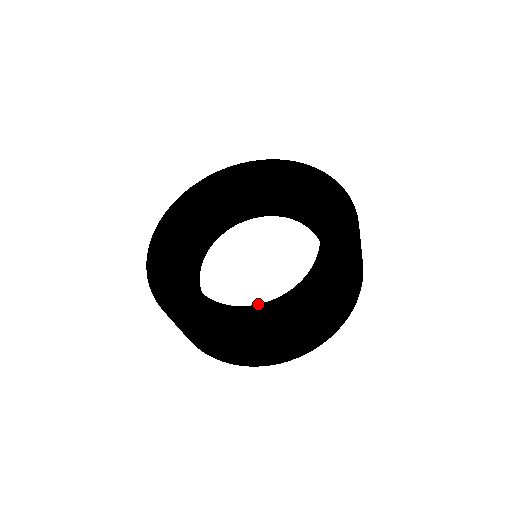
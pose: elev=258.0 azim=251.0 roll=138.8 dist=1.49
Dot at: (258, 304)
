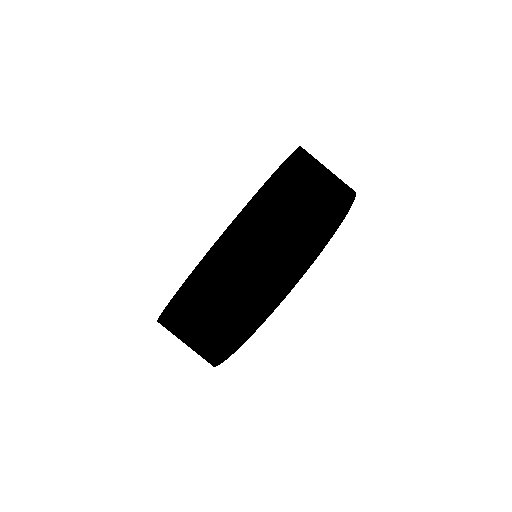
Dot at: occluded
